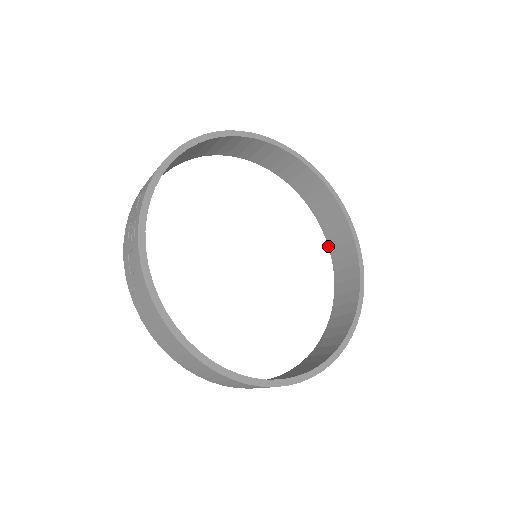
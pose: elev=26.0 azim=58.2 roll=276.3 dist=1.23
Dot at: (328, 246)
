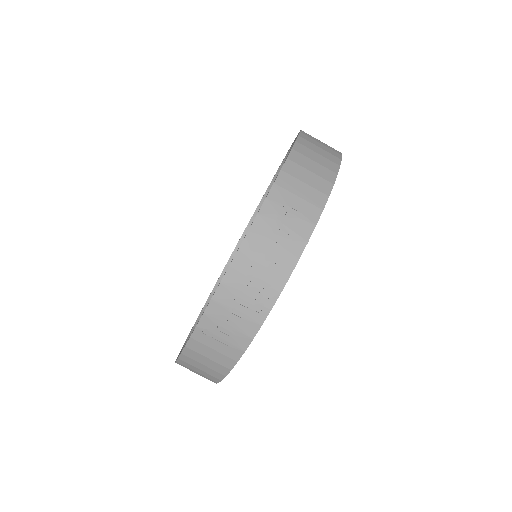
Dot at: (260, 203)
